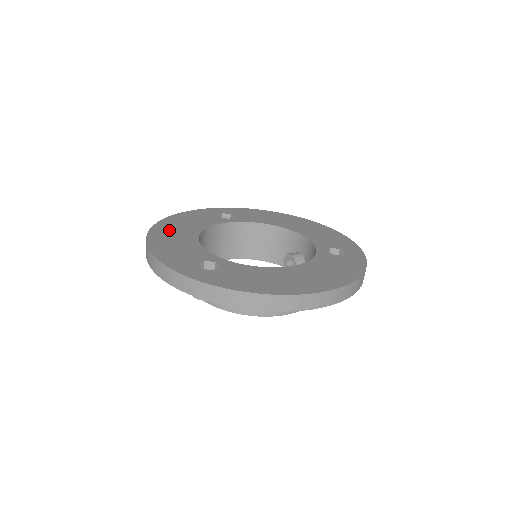
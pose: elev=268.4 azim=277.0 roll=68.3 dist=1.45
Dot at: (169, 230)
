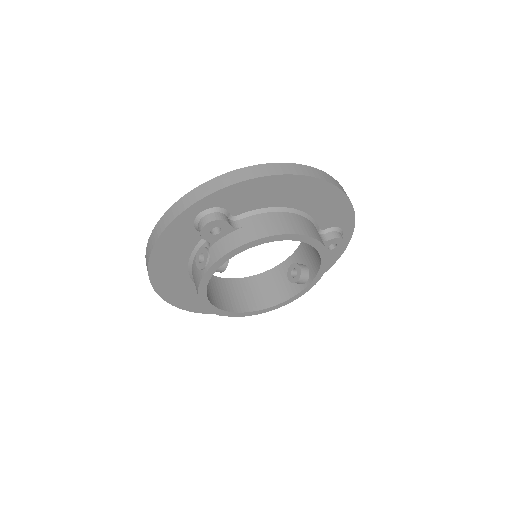
Dot at: occluded
